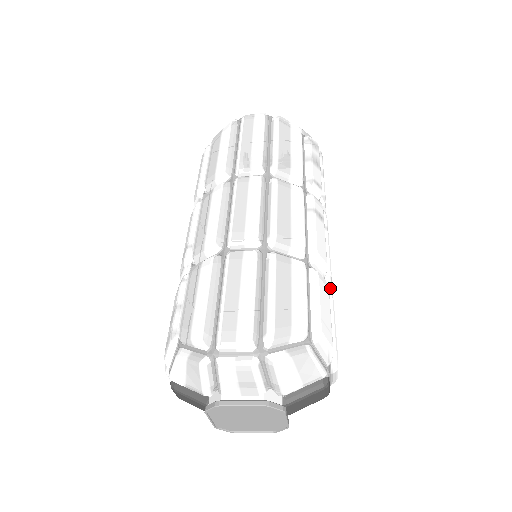
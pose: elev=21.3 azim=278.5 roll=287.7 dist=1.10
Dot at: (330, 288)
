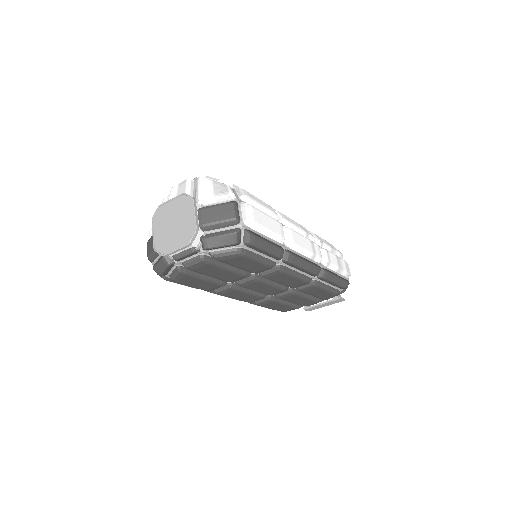
Dot at: (287, 234)
